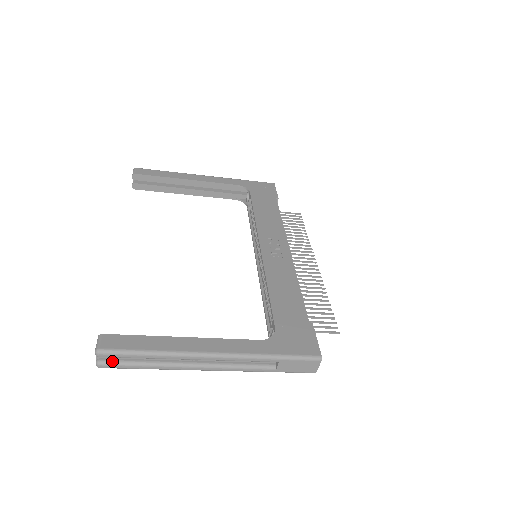
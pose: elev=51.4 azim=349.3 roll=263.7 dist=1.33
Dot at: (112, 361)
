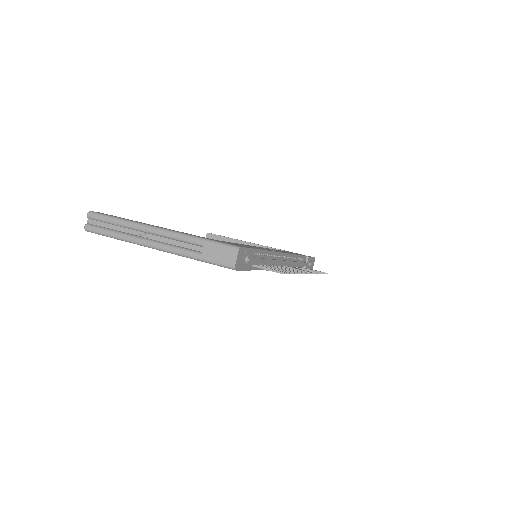
Dot at: (94, 225)
